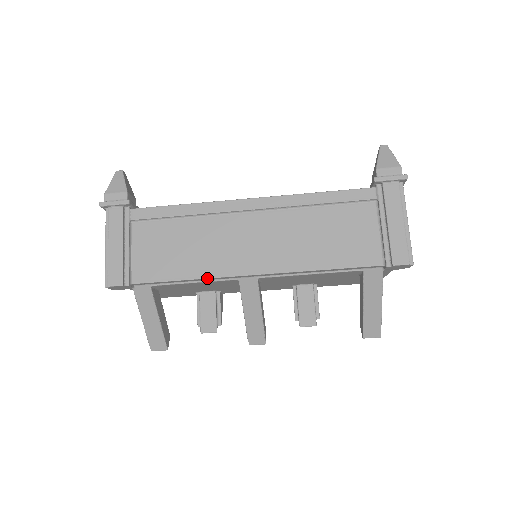
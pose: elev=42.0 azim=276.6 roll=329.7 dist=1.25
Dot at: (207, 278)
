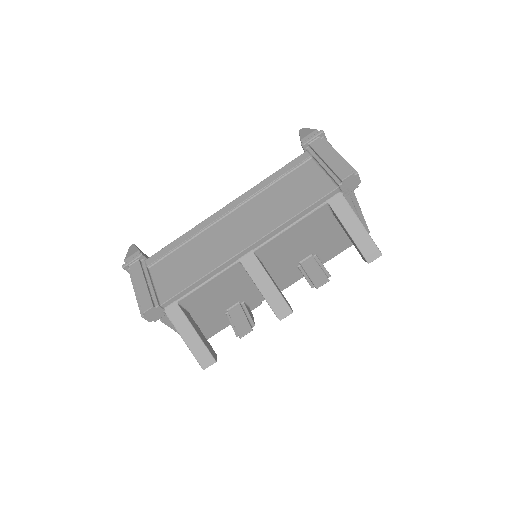
Dot at: (214, 270)
